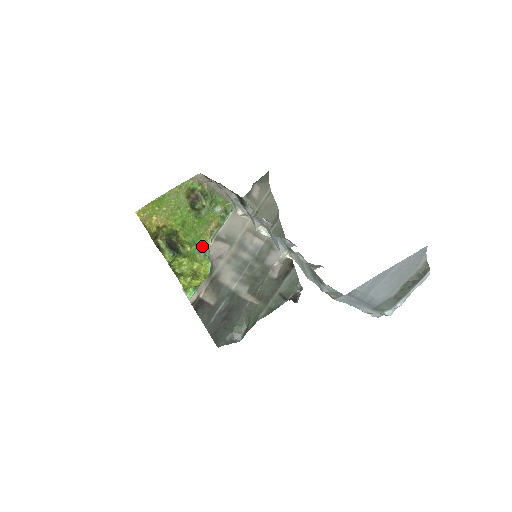
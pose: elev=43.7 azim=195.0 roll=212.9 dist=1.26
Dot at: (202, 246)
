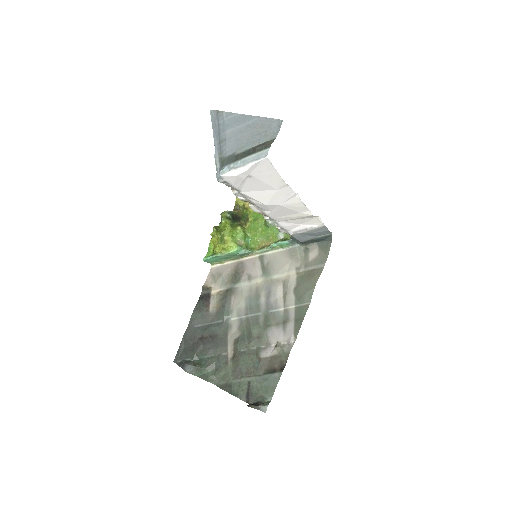
Dot at: (249, 248)
